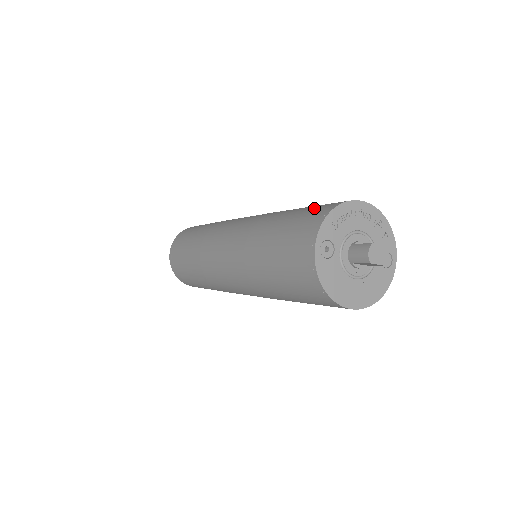
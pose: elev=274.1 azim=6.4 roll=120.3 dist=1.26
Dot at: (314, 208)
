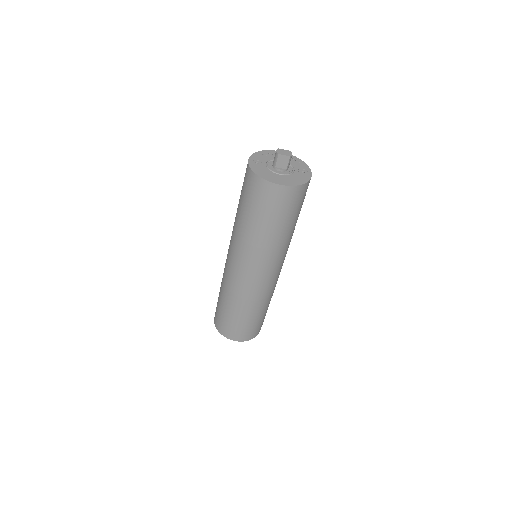
Dot at: occluded
